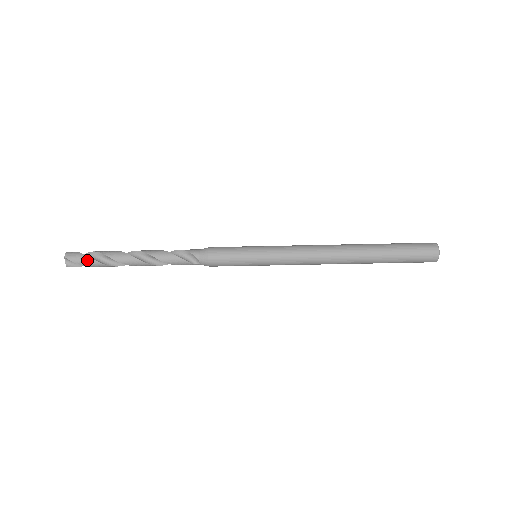
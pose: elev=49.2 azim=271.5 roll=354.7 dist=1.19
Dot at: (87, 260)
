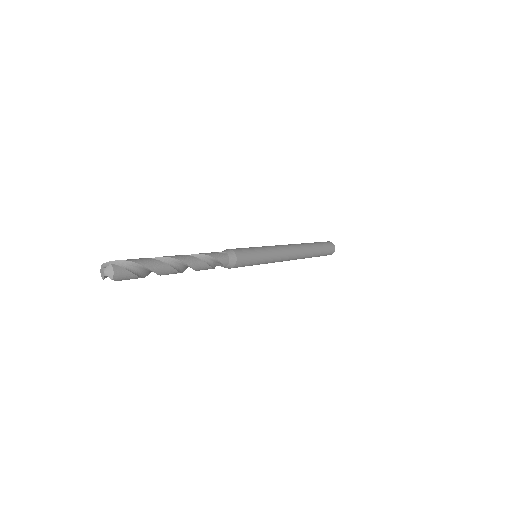
Dot at: occluded
